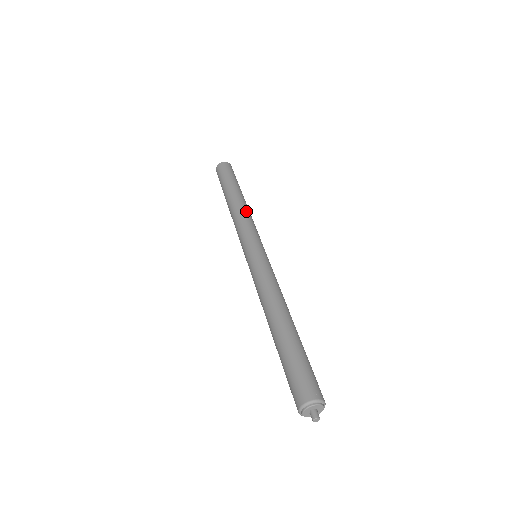
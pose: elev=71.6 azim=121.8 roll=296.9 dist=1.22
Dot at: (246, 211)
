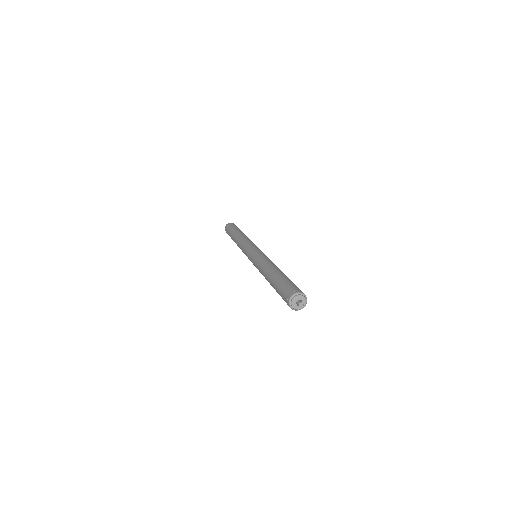
Dot at: (248, 238)
